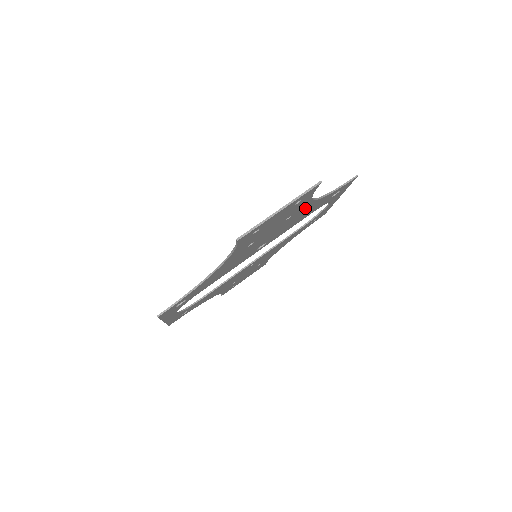
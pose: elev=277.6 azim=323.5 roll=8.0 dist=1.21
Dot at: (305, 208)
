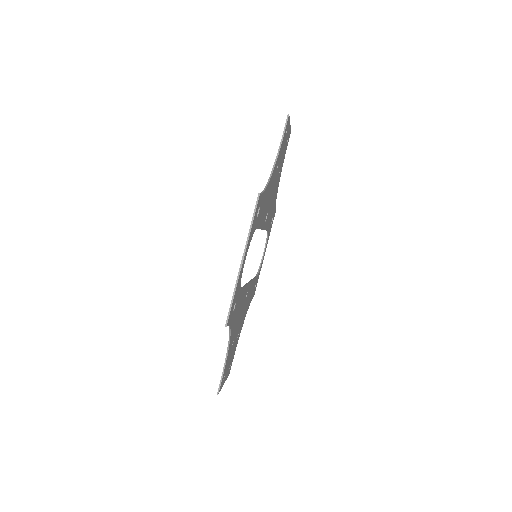
Dot at: (277, 185)
